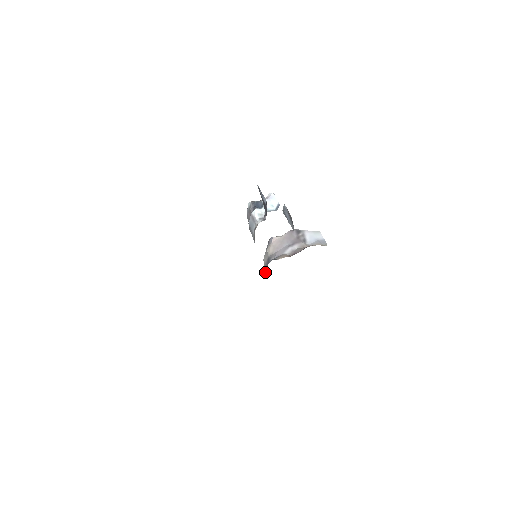
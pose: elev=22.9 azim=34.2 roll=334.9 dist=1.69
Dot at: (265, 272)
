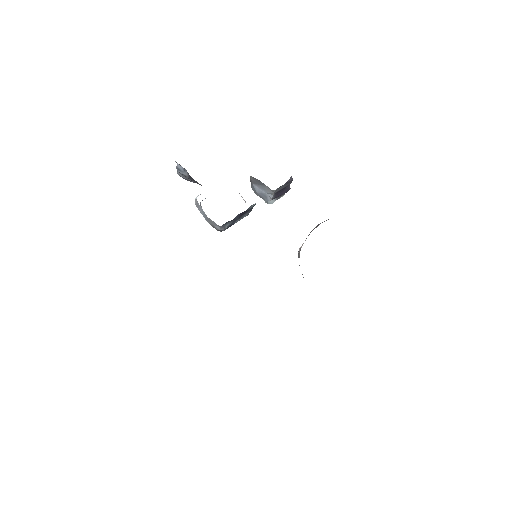
Dot at: occluded
